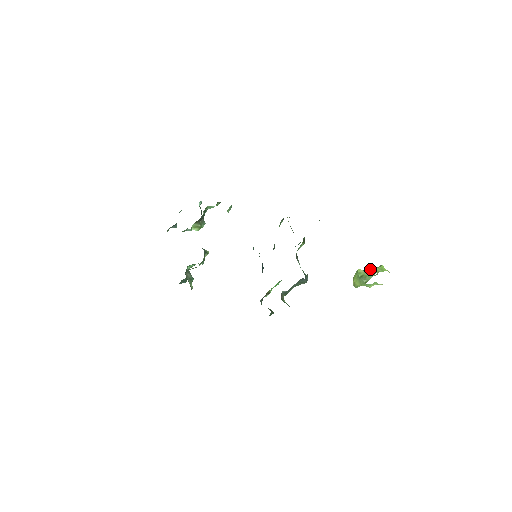
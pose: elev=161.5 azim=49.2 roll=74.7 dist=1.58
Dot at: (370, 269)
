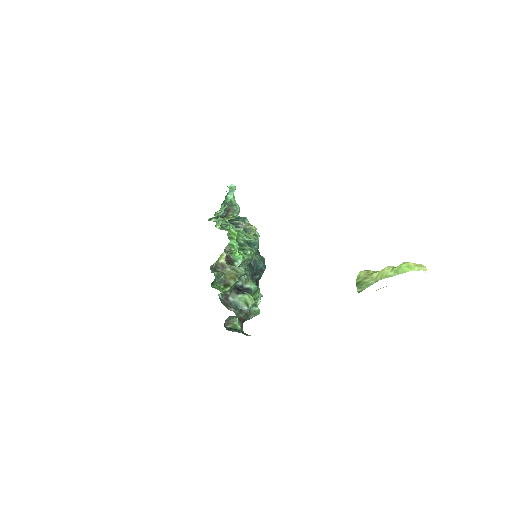
Dot at: (374, 273)
